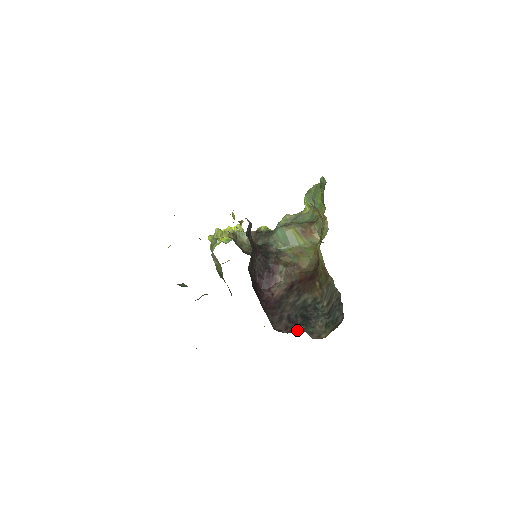
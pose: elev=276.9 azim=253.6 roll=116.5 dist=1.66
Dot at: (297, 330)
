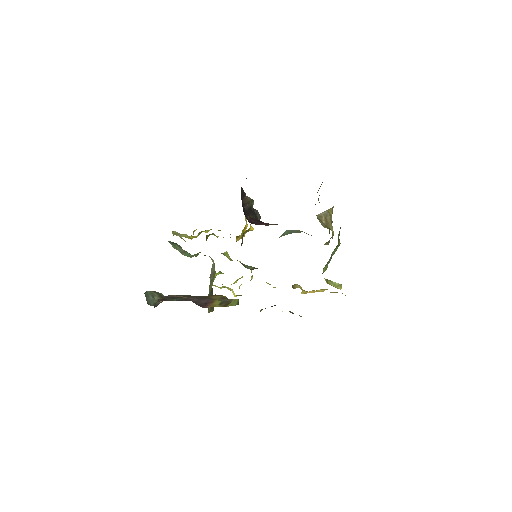
Dot at: occluded
